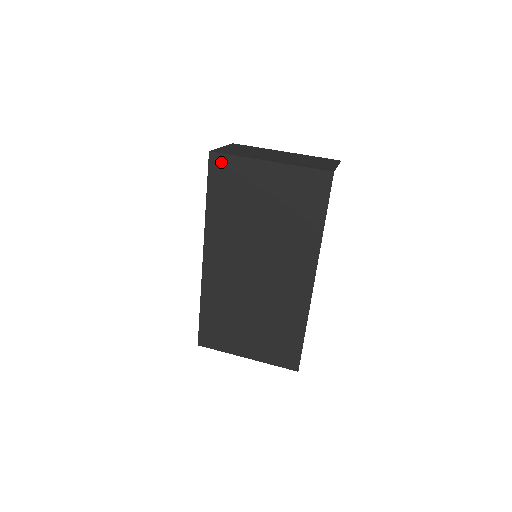
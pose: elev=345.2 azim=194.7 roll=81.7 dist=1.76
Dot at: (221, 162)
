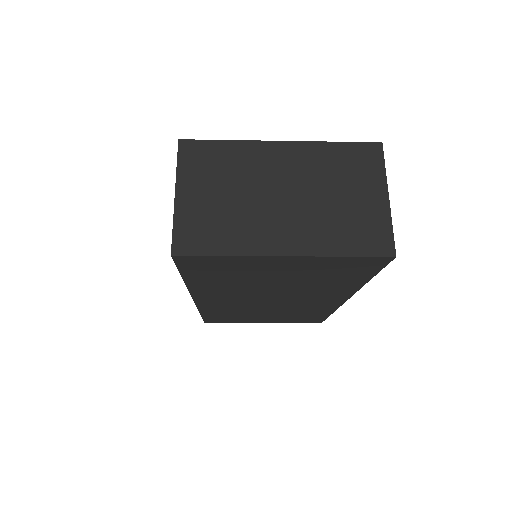
Dot at: (197, 260)
